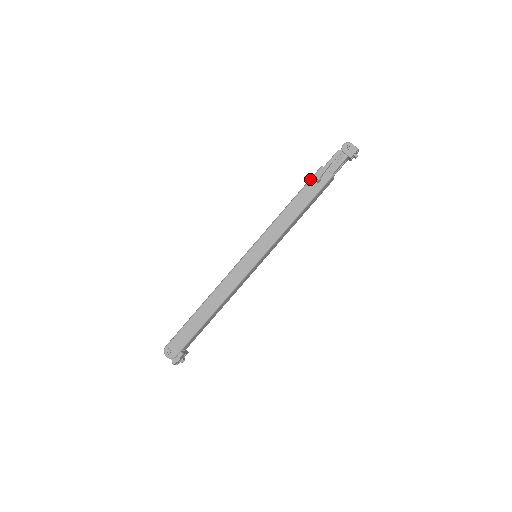
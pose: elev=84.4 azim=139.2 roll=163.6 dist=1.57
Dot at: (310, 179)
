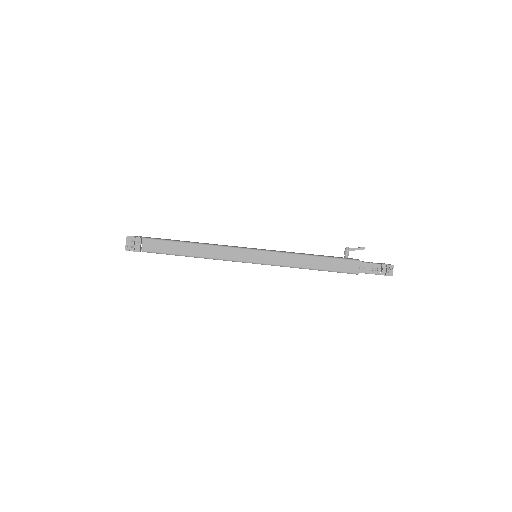
Dot at: (342, 257)
